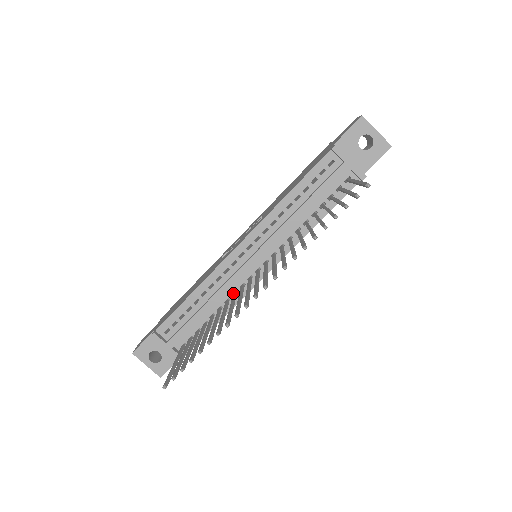
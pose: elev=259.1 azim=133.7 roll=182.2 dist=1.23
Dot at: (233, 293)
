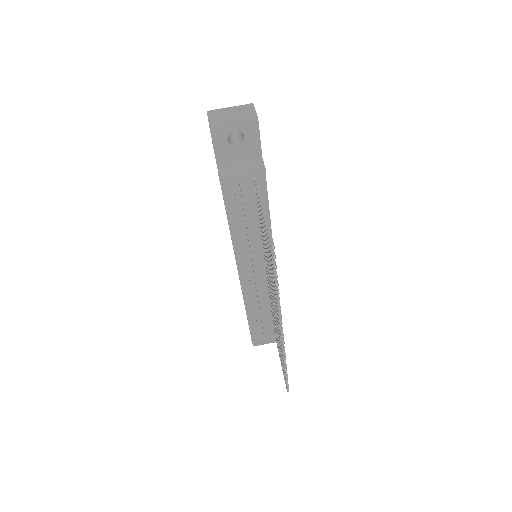
Dot at: (268, 292)
